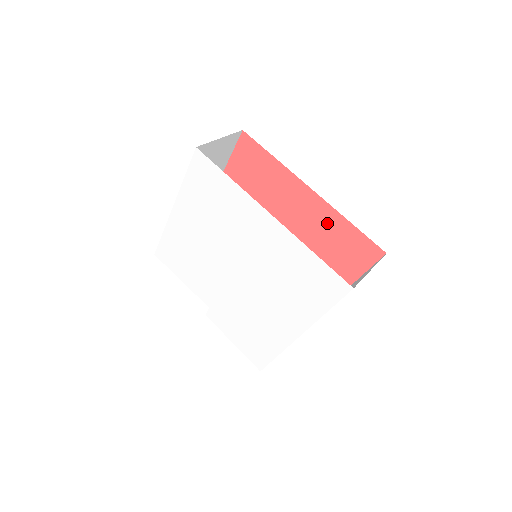
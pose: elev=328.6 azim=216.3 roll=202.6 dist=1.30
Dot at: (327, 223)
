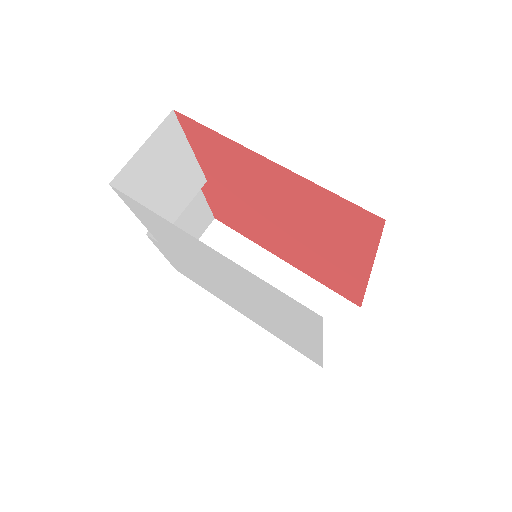
Dot at: (347, 277)
